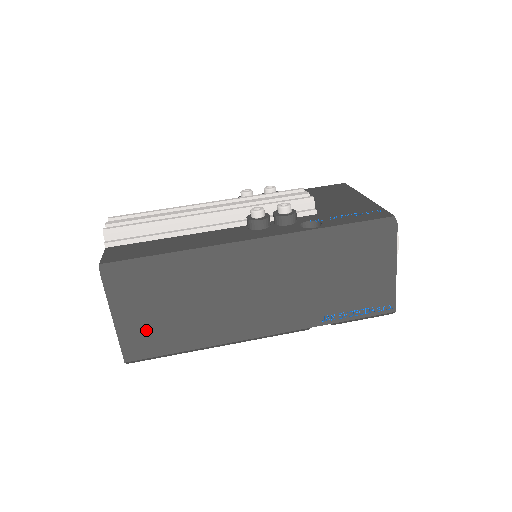
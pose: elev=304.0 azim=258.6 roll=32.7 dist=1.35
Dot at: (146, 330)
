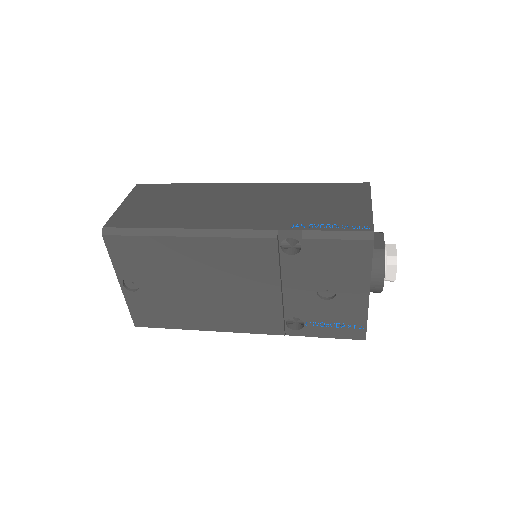
Dot at: (138, 212)
